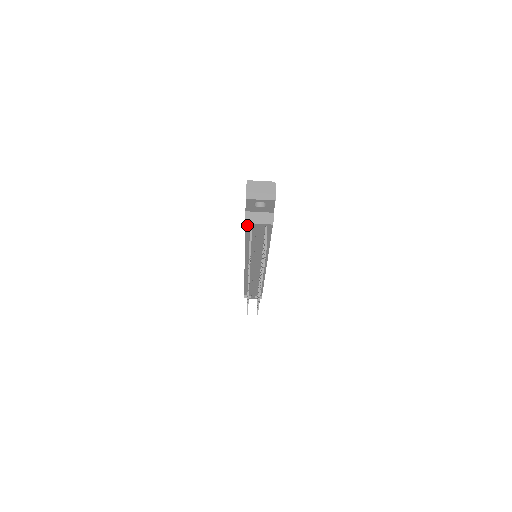
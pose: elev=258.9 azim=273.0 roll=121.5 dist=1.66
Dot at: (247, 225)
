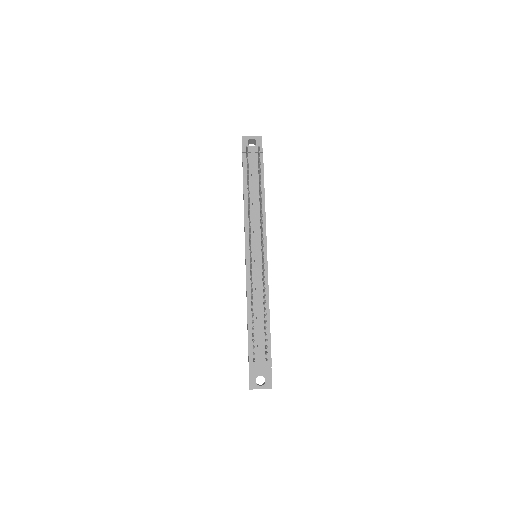
Dot at: (244, 160)
